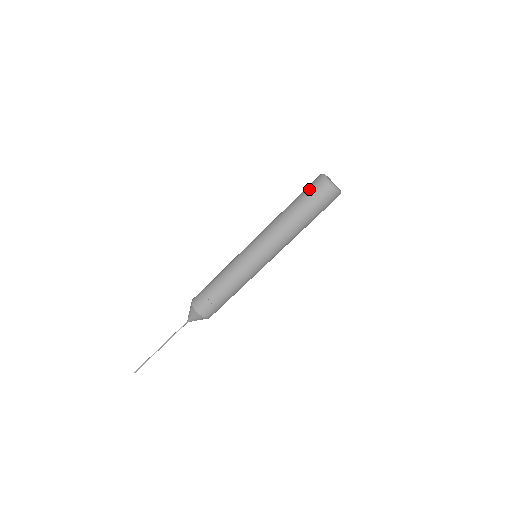
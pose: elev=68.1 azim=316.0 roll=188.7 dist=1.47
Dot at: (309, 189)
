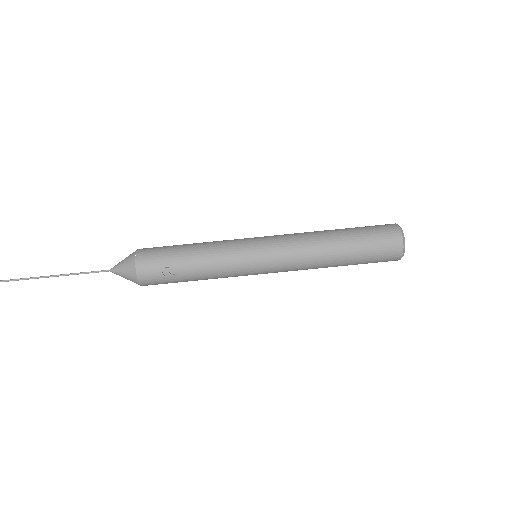
Dot at: (376, 232)
